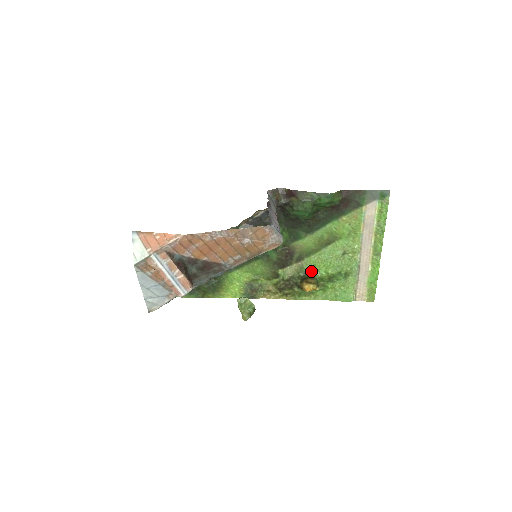
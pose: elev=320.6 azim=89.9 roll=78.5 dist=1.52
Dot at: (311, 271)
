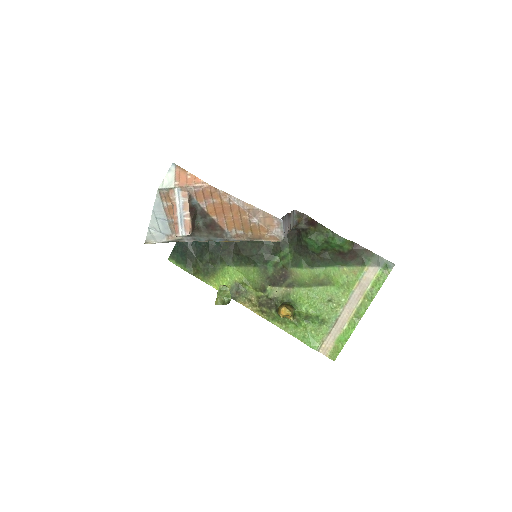
Dot at: (294, 301)
